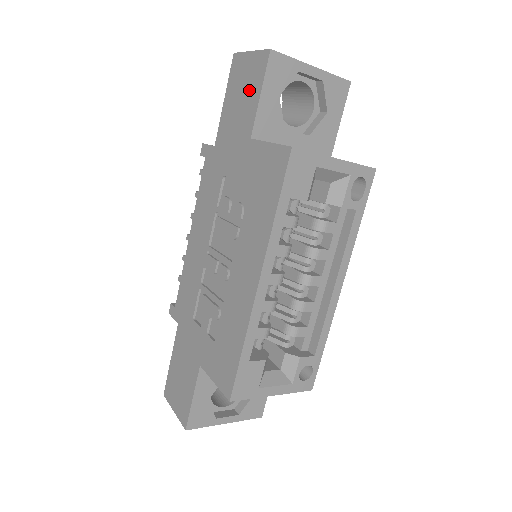
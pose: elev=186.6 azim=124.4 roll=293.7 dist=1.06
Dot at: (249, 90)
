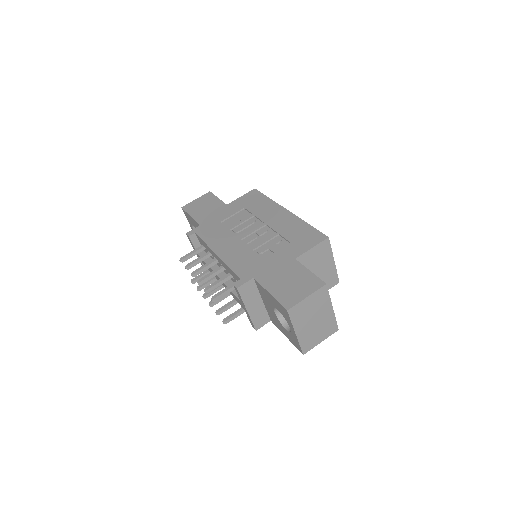
Dot at: (208, 202)
